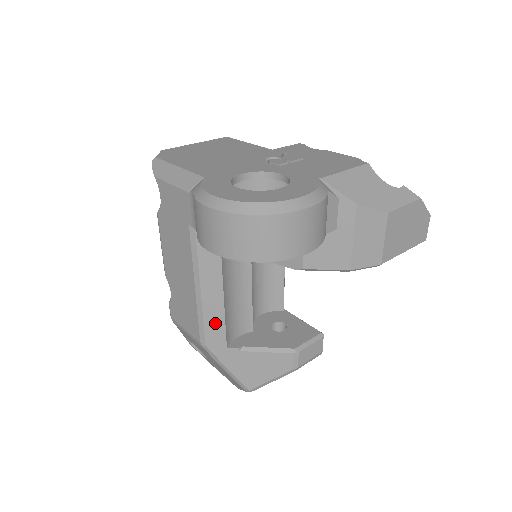
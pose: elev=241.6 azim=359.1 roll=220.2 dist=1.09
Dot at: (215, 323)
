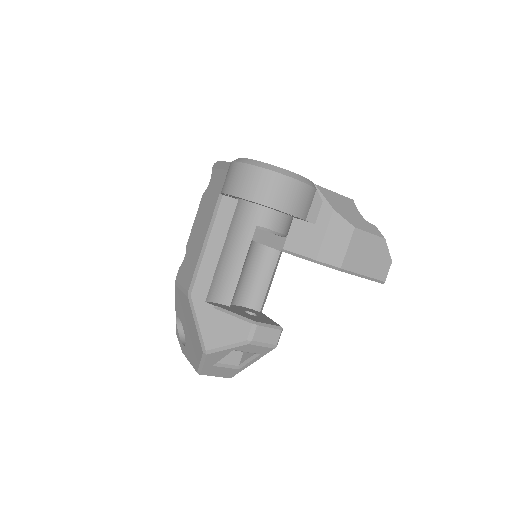
Dot at: (206, 276)
